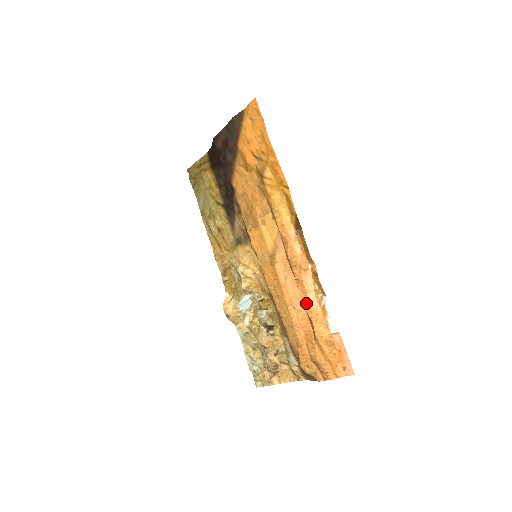
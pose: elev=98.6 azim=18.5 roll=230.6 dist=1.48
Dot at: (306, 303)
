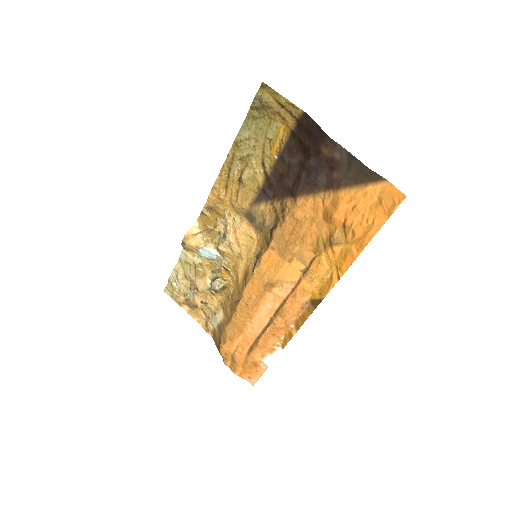
Dot at: (264, 337)
